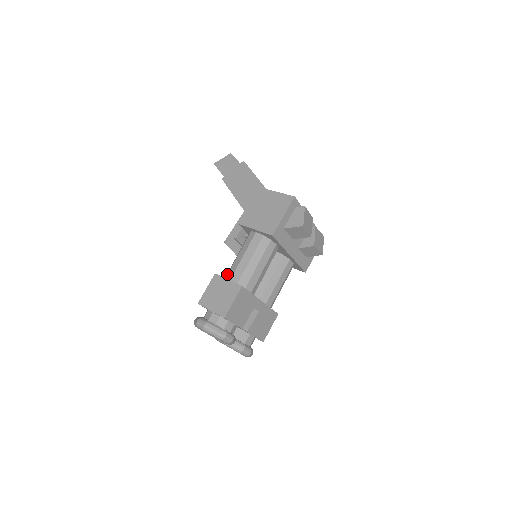
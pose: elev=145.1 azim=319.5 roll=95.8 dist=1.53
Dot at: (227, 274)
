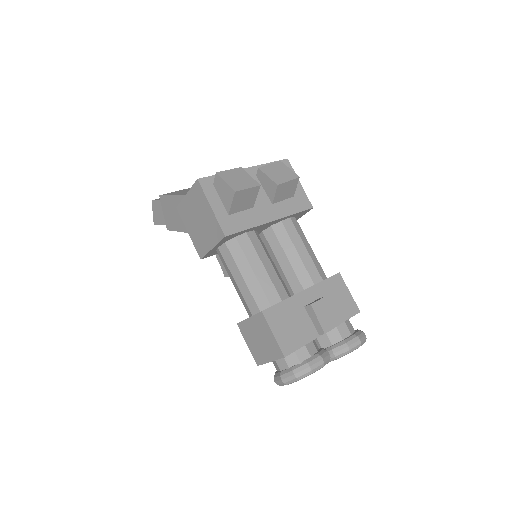
Dot at: occluded
